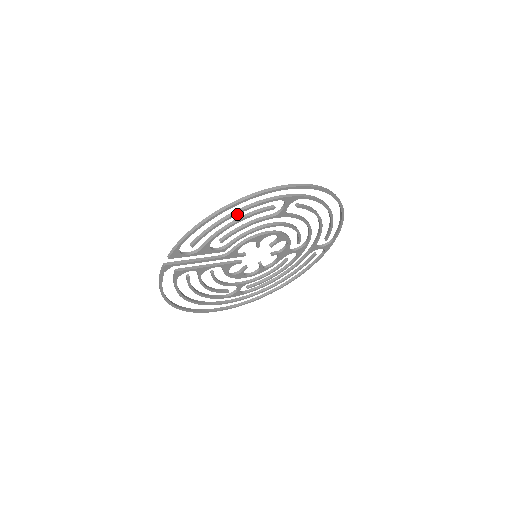
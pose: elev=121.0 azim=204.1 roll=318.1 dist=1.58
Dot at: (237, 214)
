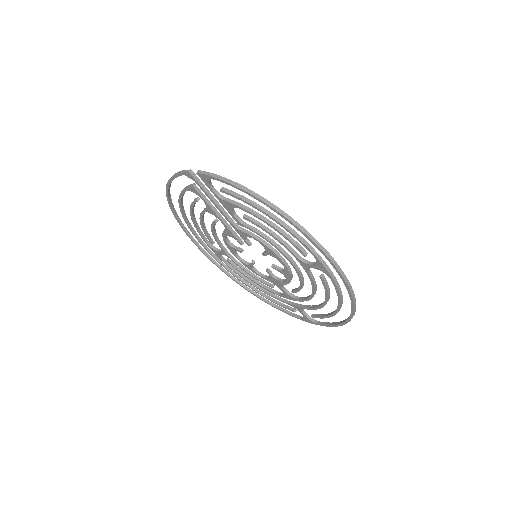
Dot at: (276, 221)
